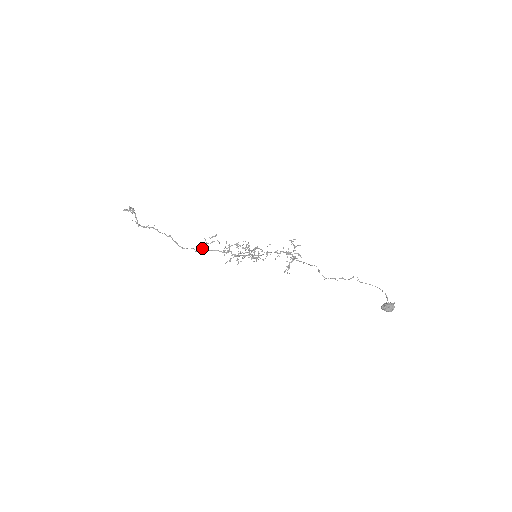
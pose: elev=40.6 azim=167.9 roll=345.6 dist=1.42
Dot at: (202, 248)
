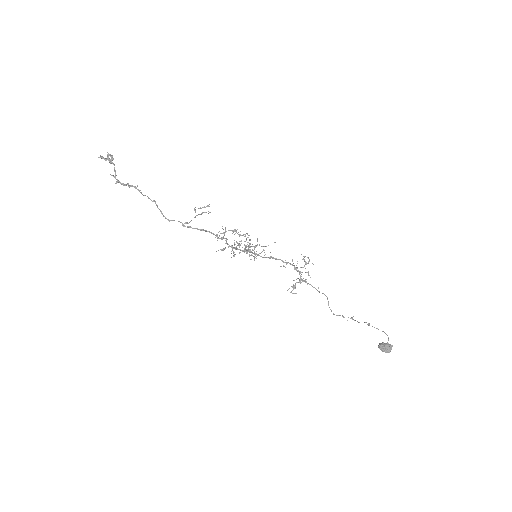
Dot at: (190, 221)
